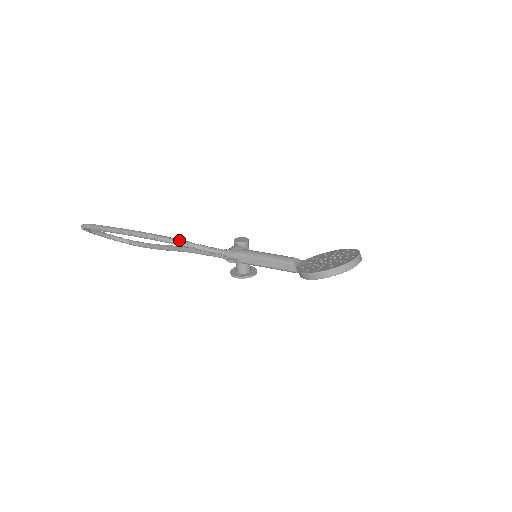
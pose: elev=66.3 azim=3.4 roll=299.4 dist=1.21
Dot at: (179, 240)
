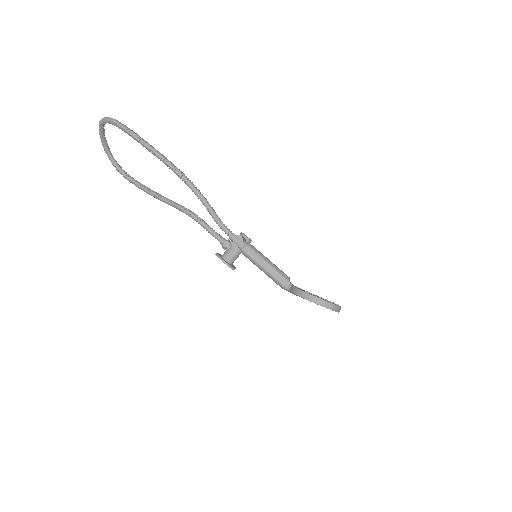
Dot at: (205, 198)
